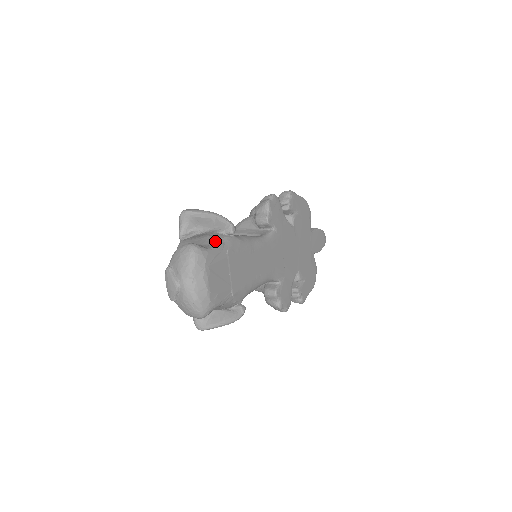
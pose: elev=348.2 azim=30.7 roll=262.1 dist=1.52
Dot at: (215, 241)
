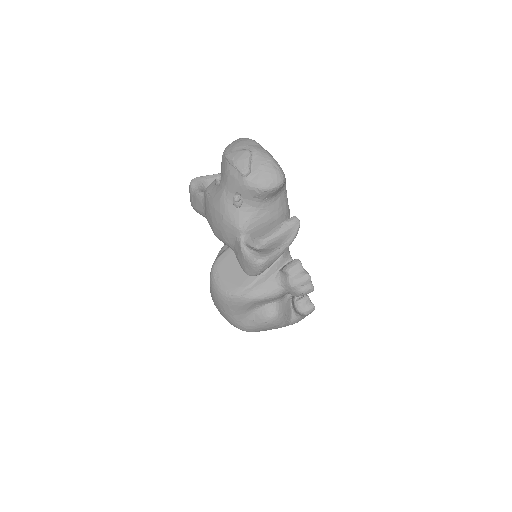
Dot at: occluded
